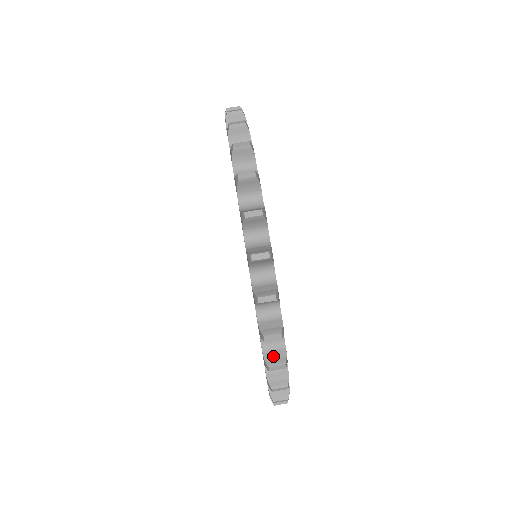
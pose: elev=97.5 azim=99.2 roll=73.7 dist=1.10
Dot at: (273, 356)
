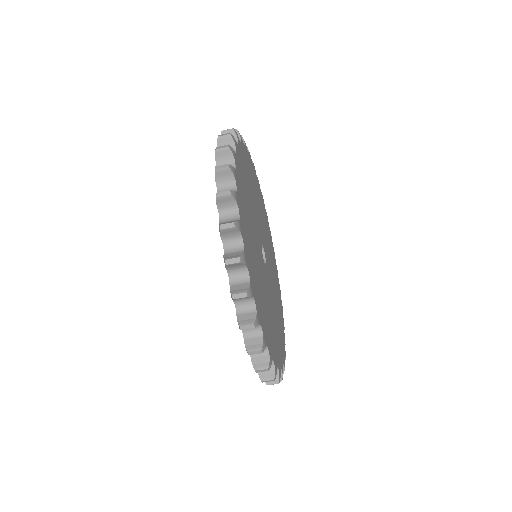
Dot at: occluded
